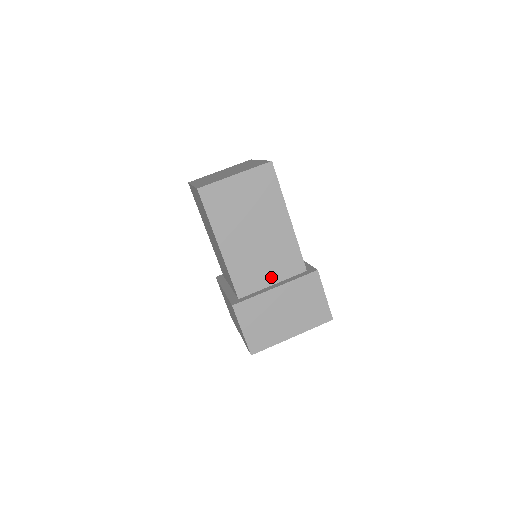
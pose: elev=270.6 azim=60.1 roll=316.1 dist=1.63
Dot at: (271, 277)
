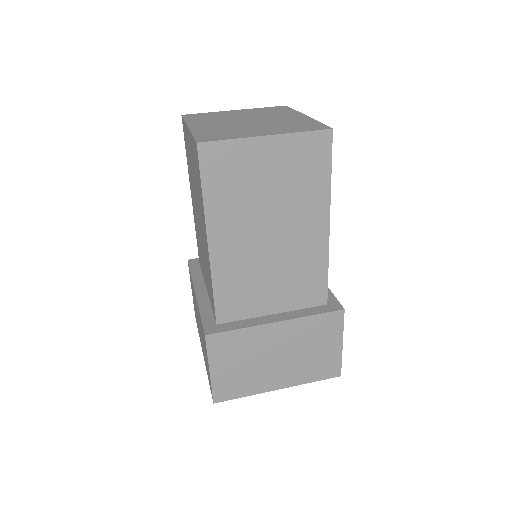
Dot at: (274, 303)
